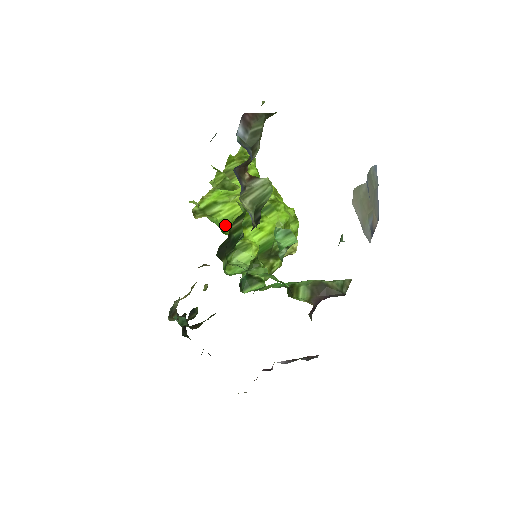
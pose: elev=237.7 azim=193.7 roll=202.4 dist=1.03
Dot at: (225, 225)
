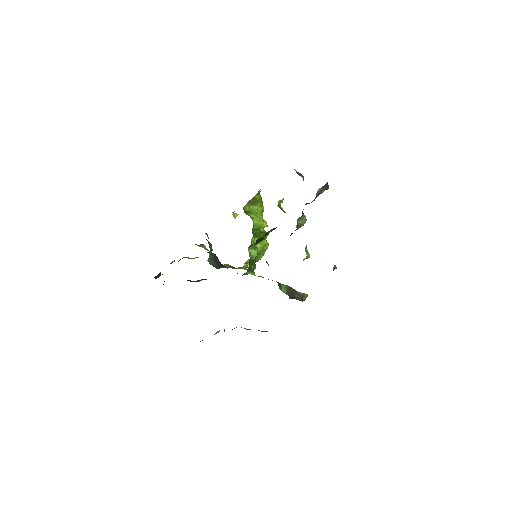
Dot at: occluded
